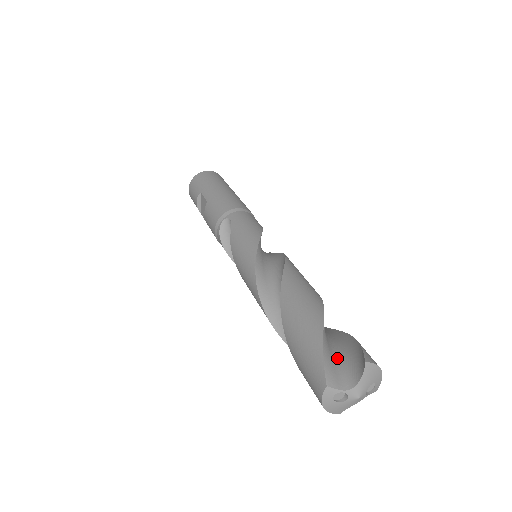
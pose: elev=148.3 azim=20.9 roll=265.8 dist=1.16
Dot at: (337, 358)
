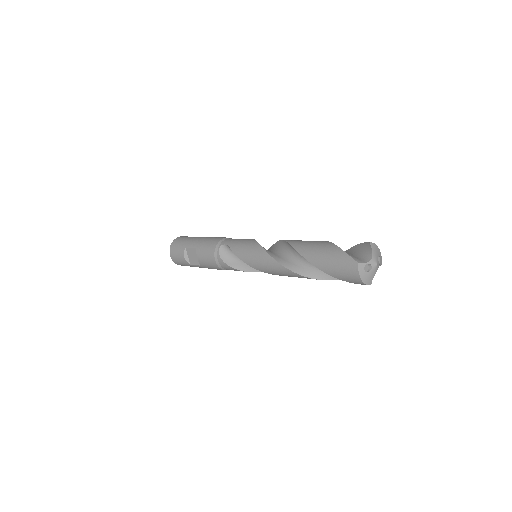
Dot at: (352, 255)
